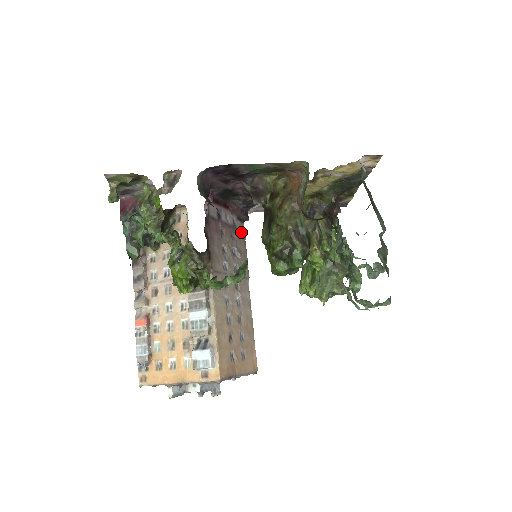
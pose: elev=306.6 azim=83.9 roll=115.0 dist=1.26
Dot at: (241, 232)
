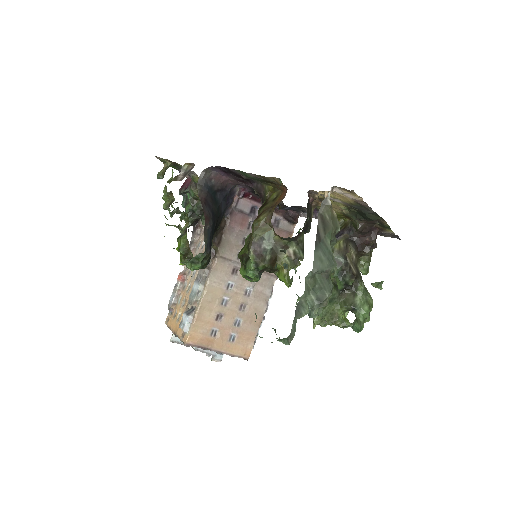
Dot at: (285, 232)
